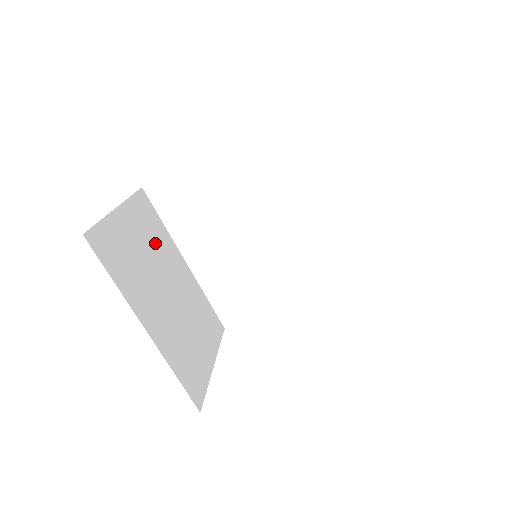
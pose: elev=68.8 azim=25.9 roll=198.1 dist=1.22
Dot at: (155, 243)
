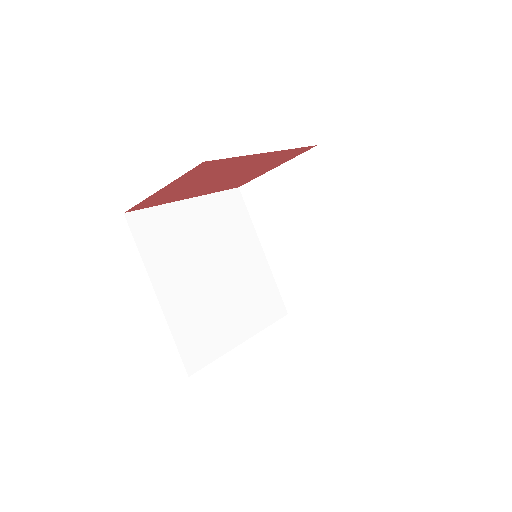
Dot at: occluded
